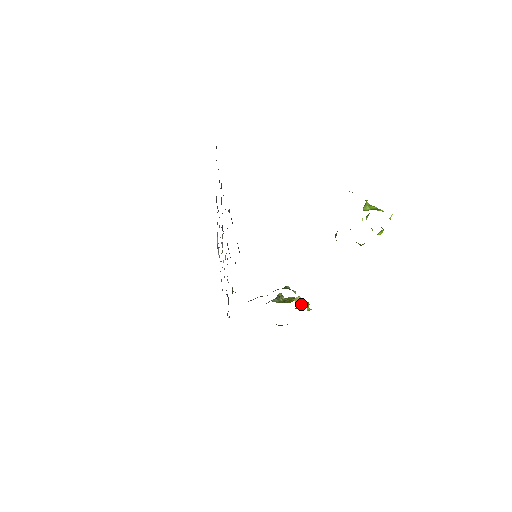
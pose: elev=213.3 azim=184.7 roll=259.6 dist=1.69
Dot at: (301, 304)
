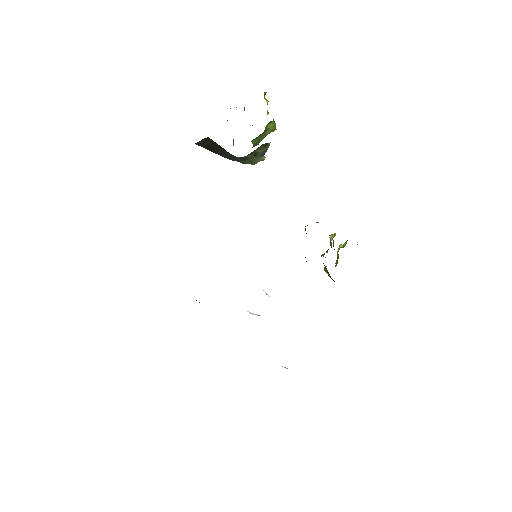
Dot at: occluded
